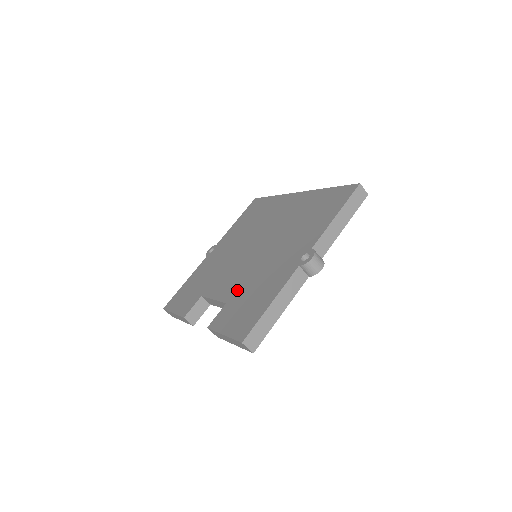
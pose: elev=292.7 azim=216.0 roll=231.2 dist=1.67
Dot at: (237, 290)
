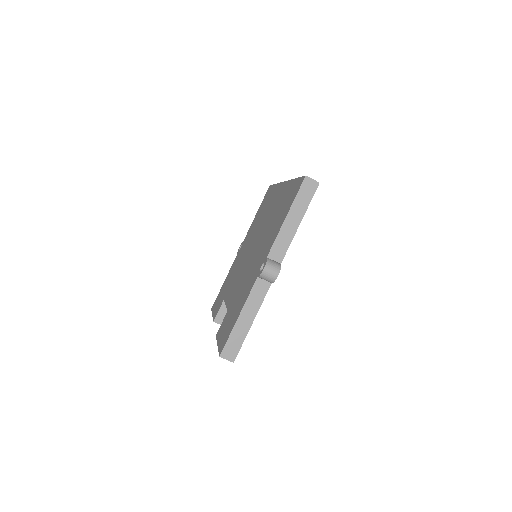
Dot at: (234, 298)
